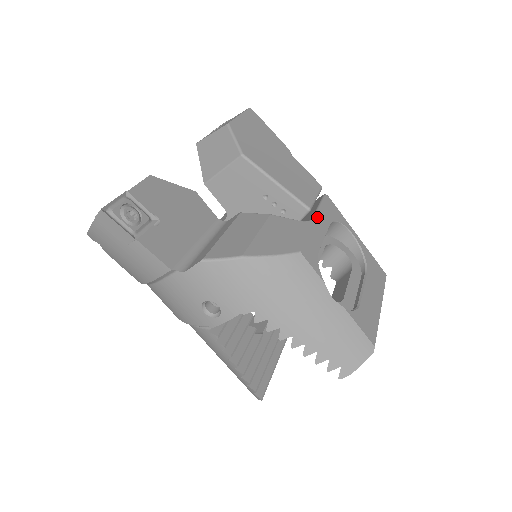
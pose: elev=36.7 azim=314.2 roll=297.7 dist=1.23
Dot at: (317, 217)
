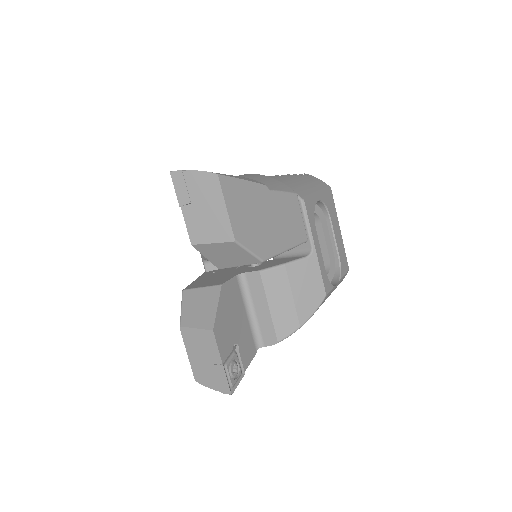
Dot at: (314, 243)
